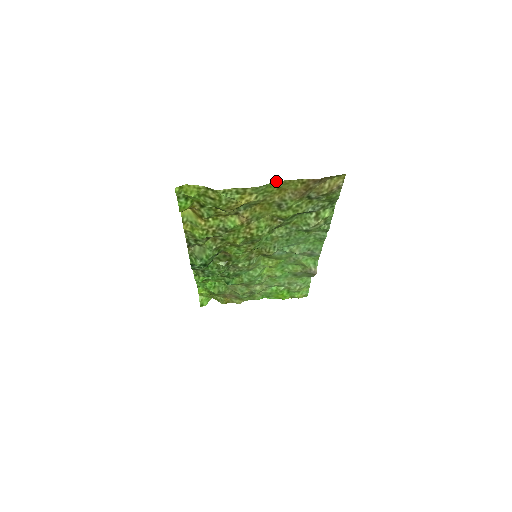
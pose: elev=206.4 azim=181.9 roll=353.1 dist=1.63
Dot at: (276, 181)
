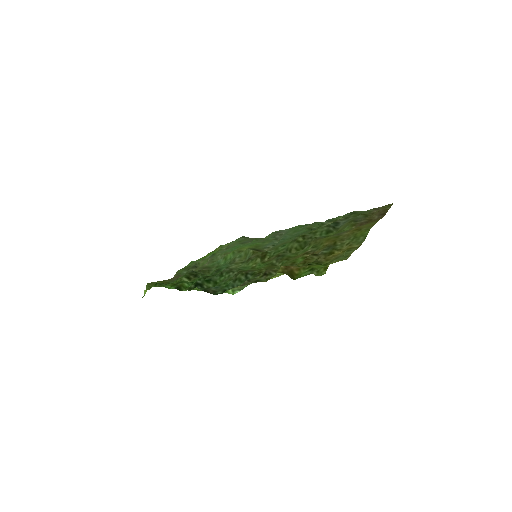
Dot at: (369, 230)
